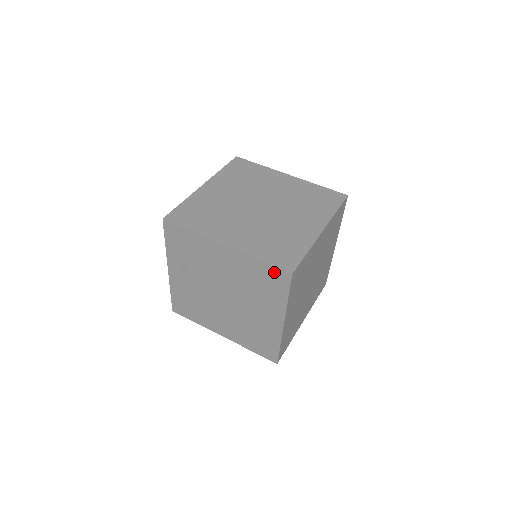
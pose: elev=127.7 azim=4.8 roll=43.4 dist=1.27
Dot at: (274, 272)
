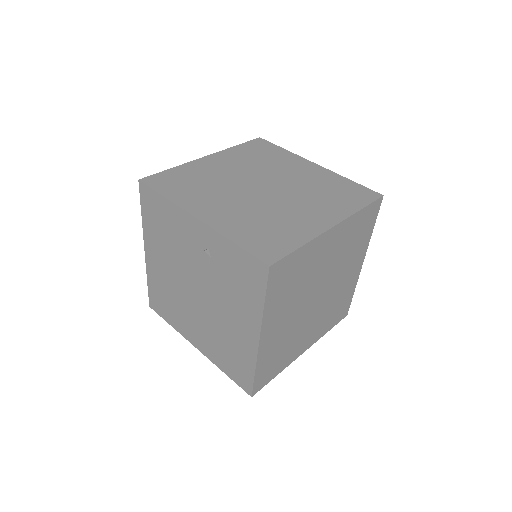
Dot at: (247, 379)
